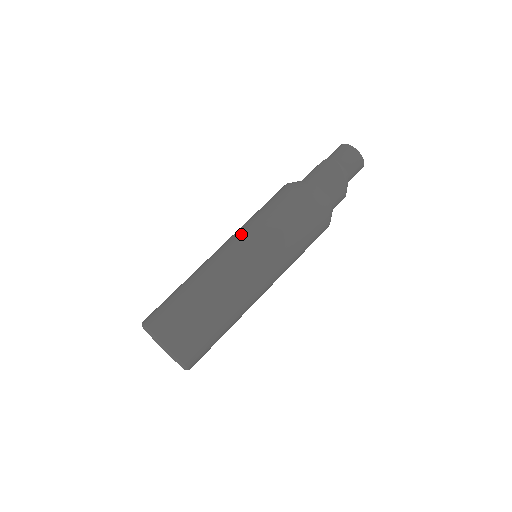
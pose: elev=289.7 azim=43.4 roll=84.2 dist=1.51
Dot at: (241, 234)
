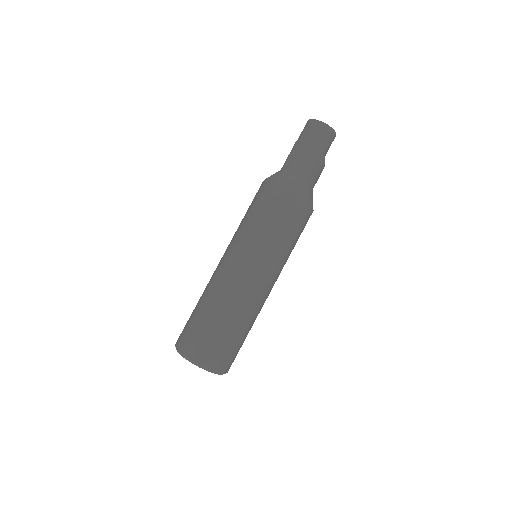
Dot at: (265, 259)
